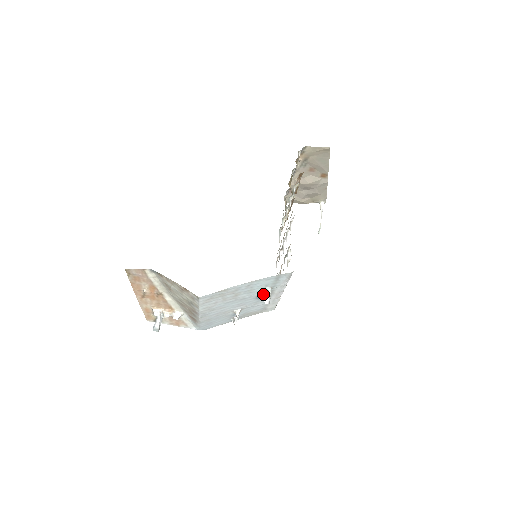
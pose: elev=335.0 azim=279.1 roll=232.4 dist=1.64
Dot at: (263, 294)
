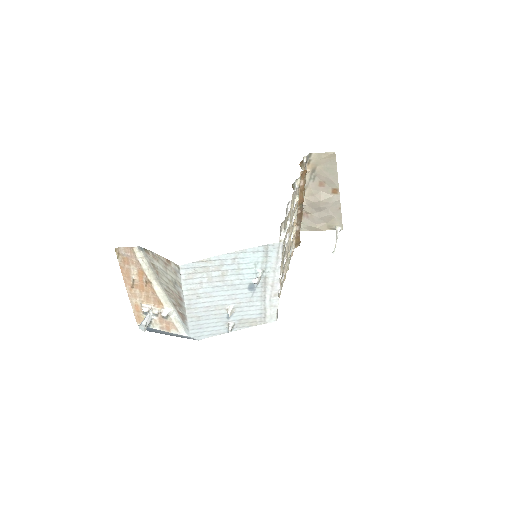
Dot at: occluded
